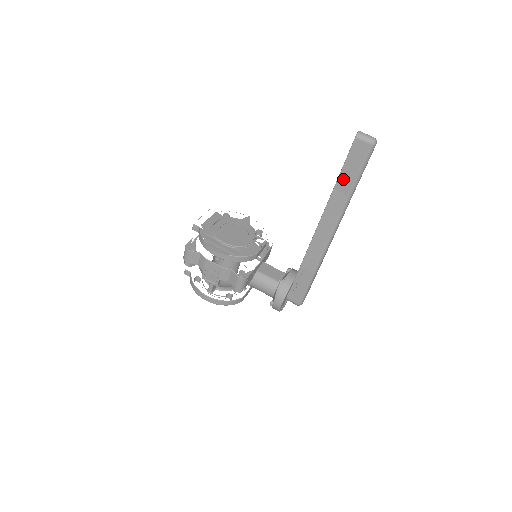
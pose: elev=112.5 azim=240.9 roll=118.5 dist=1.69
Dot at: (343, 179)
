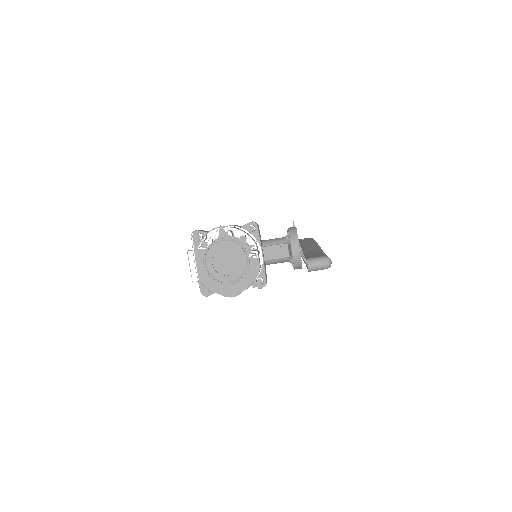
Dot at: occluded
